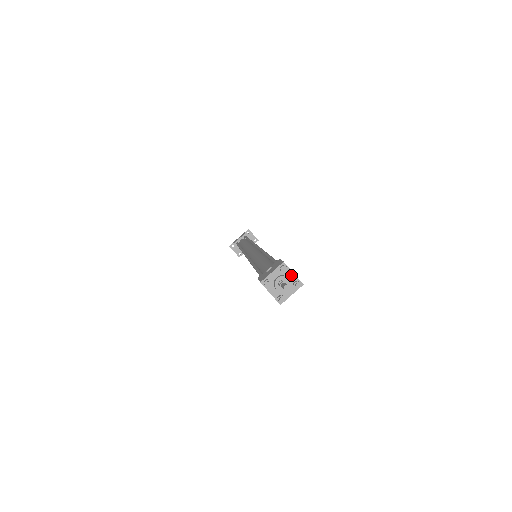
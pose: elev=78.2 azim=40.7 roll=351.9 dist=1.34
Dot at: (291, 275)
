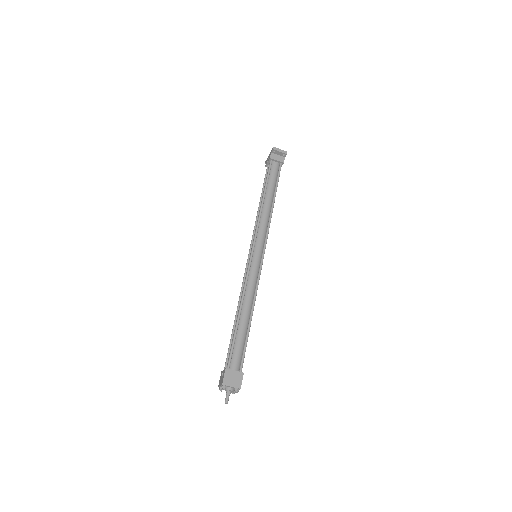
Dot at: (231, 387)
